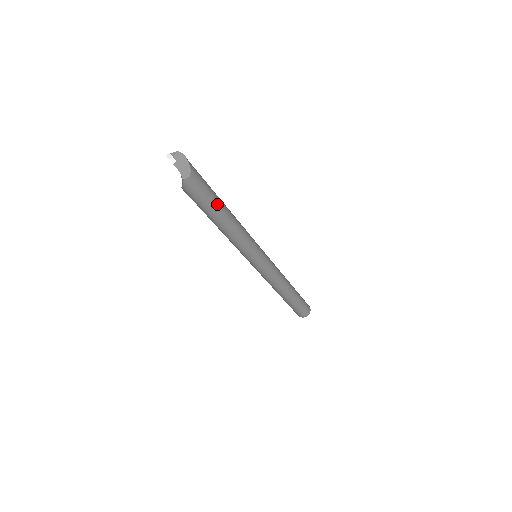
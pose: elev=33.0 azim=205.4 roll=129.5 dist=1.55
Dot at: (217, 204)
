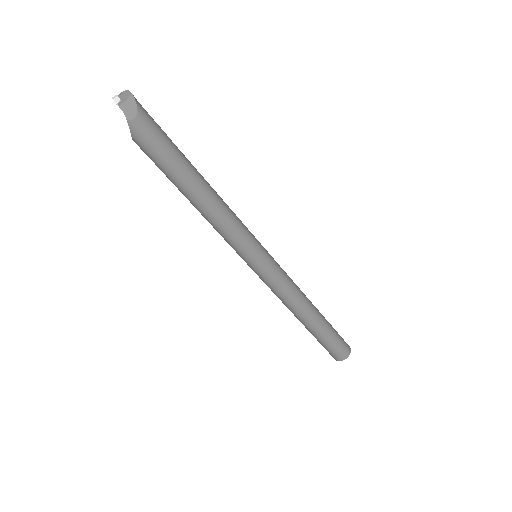
Dot at: (182, 165)
